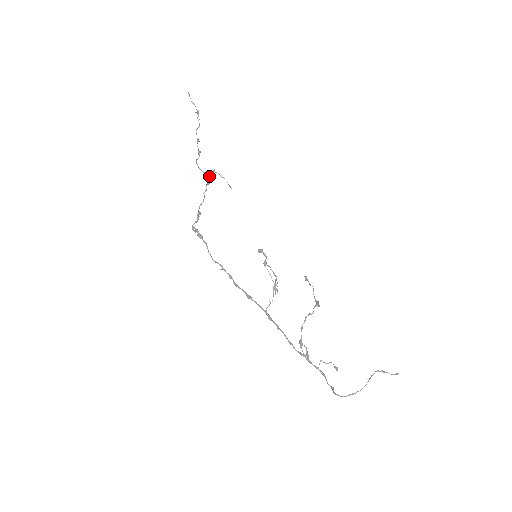
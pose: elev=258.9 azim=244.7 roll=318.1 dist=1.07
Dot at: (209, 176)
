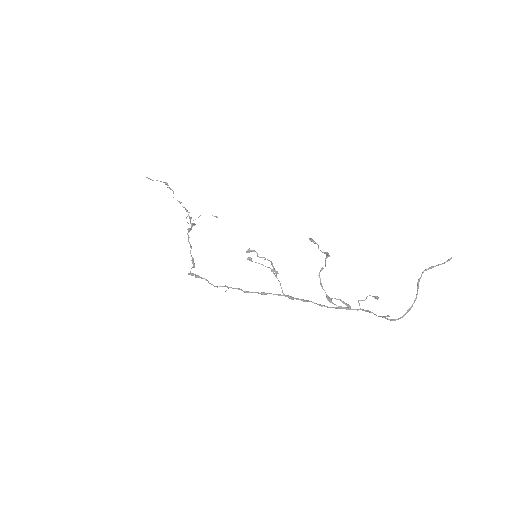
Dot at: occluded
